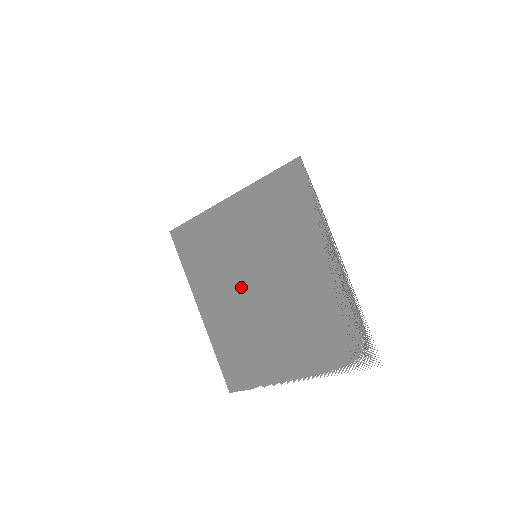
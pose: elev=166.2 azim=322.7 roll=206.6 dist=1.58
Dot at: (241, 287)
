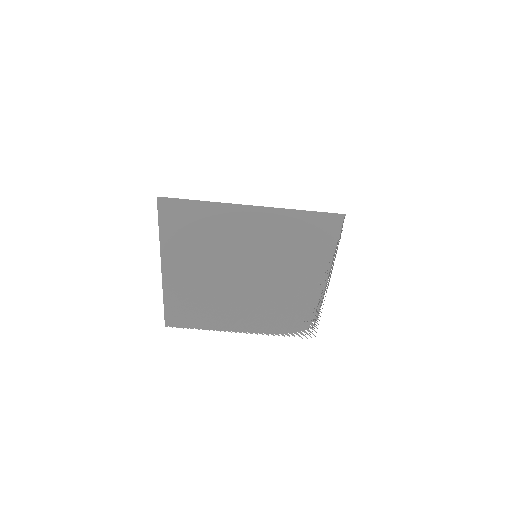
Dot at: (225, 269)
